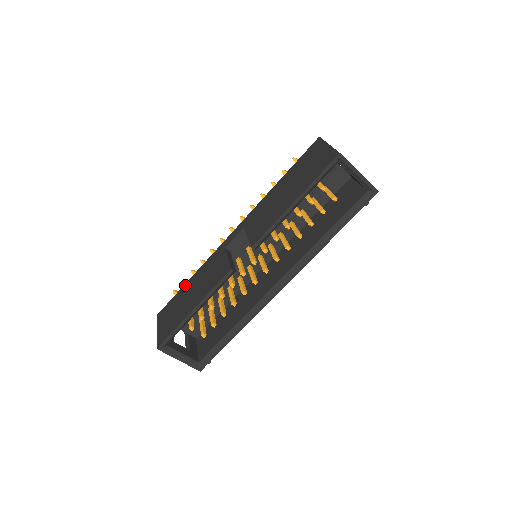
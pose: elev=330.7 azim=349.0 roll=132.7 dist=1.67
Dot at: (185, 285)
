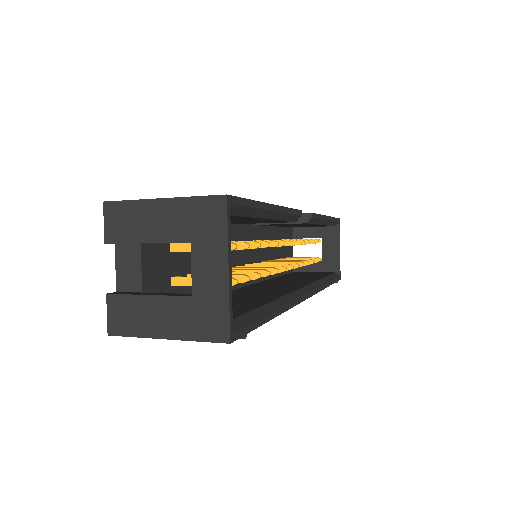
Dot at: occluded
